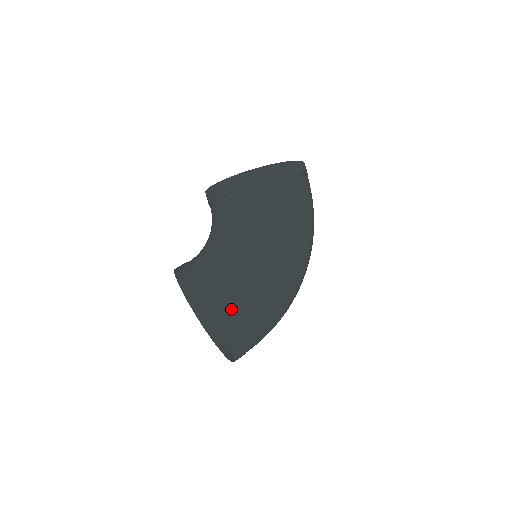
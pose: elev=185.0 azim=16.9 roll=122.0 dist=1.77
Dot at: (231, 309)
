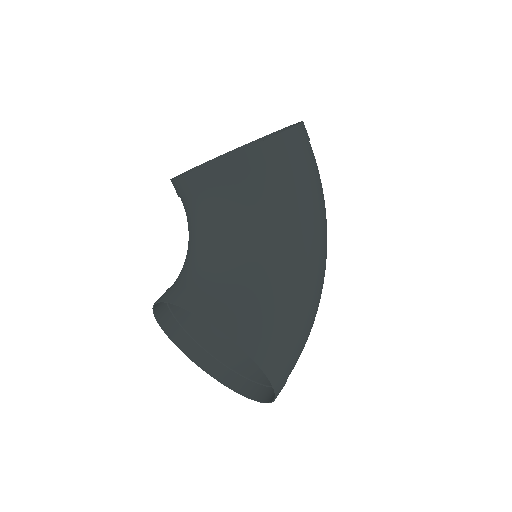
Dot at: (274, 345)
